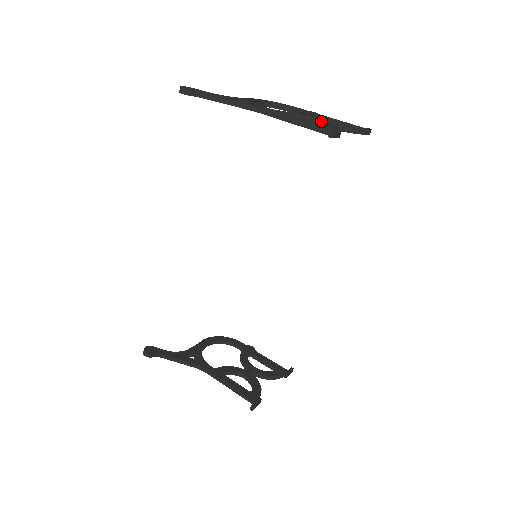
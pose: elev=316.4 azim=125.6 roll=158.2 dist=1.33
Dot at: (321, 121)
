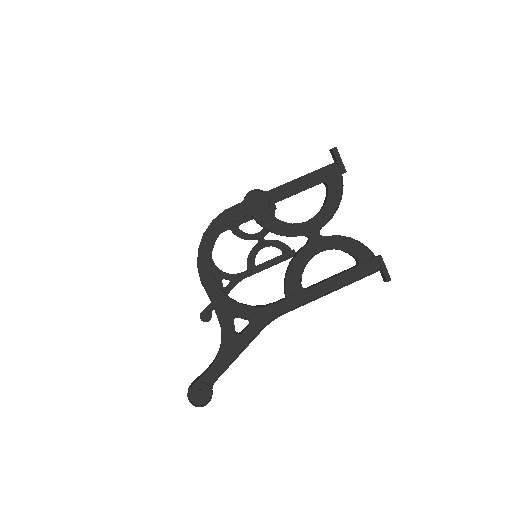
Dot at: (322, 240)
